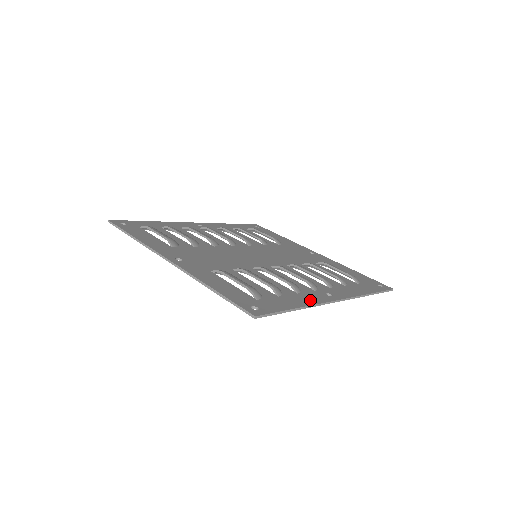
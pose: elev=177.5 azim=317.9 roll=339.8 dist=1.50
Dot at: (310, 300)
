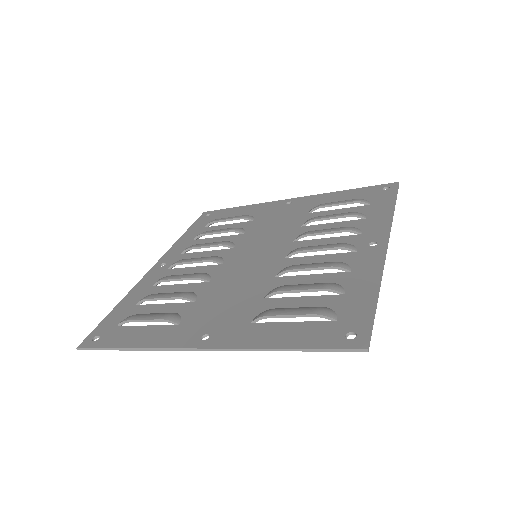
Dot at: (371, 269)
